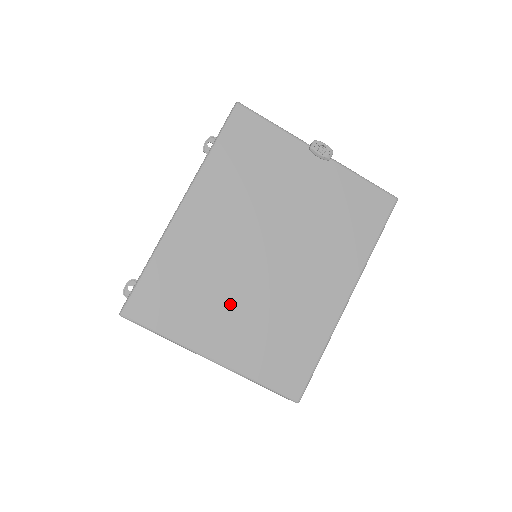
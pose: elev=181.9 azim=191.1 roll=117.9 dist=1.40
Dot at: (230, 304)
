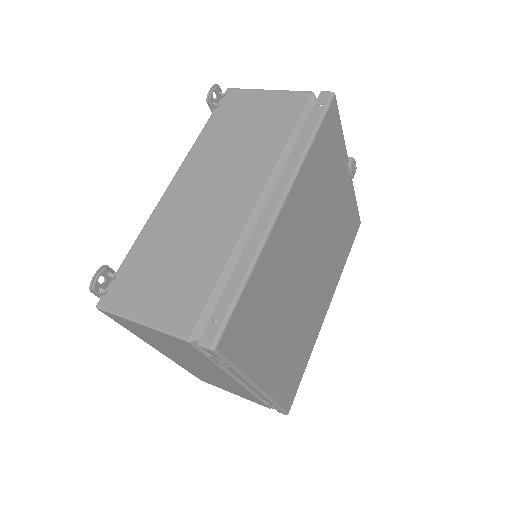
Dot at: (282, 324)
